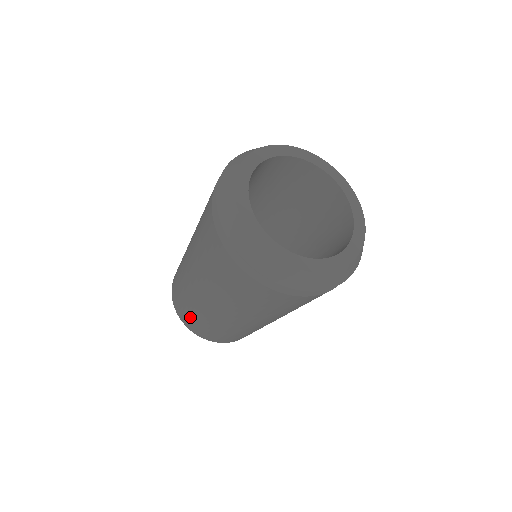
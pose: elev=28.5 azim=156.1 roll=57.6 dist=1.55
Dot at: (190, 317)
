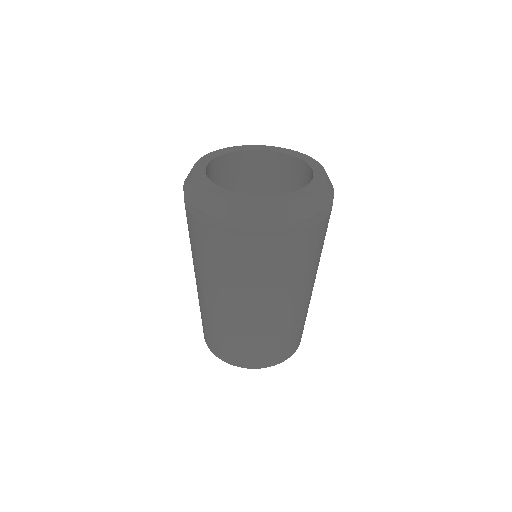
Dot at: (207, 332)
